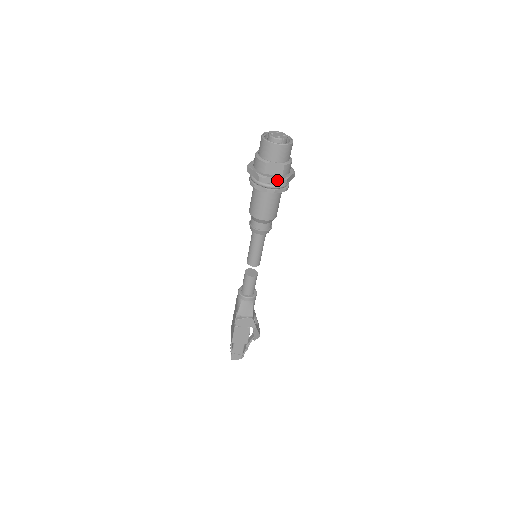
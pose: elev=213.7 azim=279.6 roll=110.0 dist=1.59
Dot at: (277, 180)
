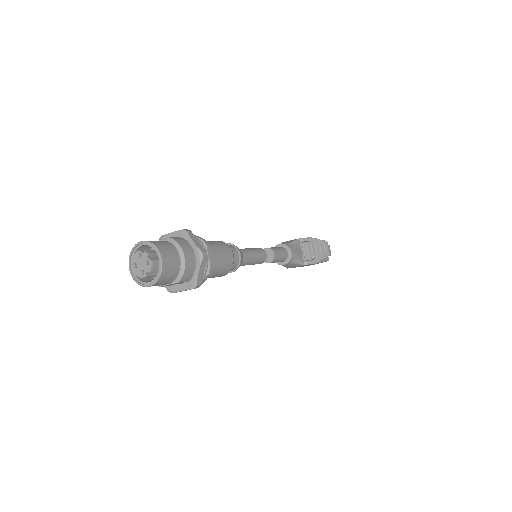
Dot at: occluded
